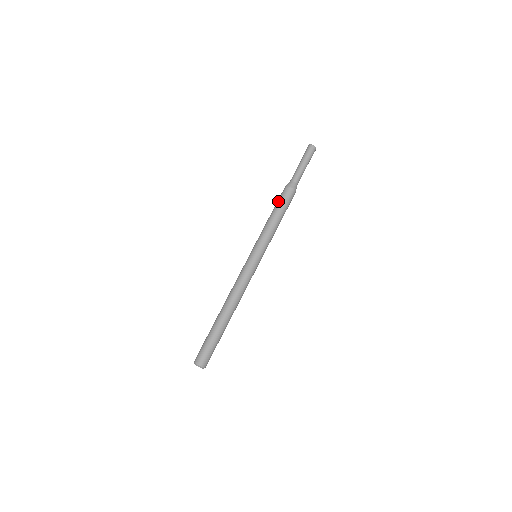
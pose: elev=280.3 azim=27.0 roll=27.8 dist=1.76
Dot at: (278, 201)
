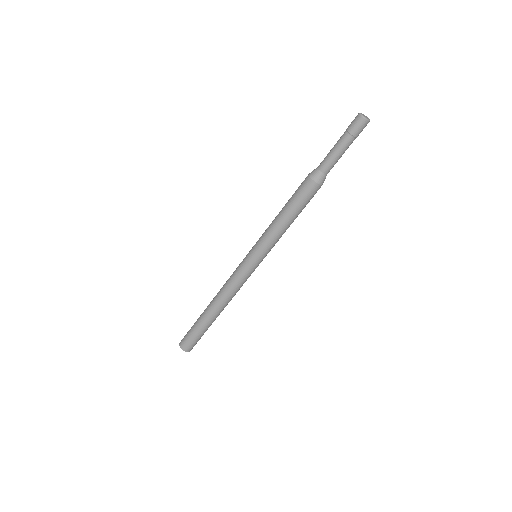
Dot at: (301, 203)
